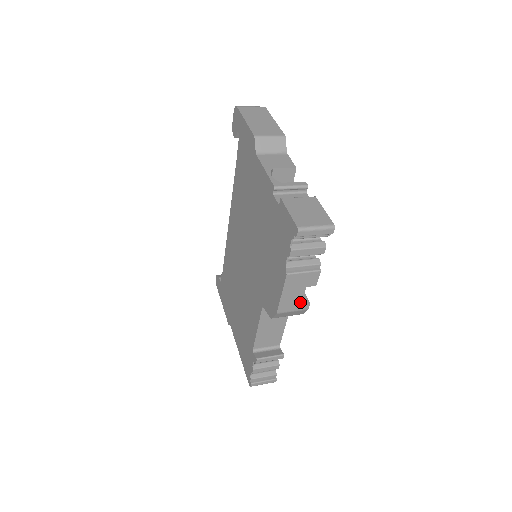
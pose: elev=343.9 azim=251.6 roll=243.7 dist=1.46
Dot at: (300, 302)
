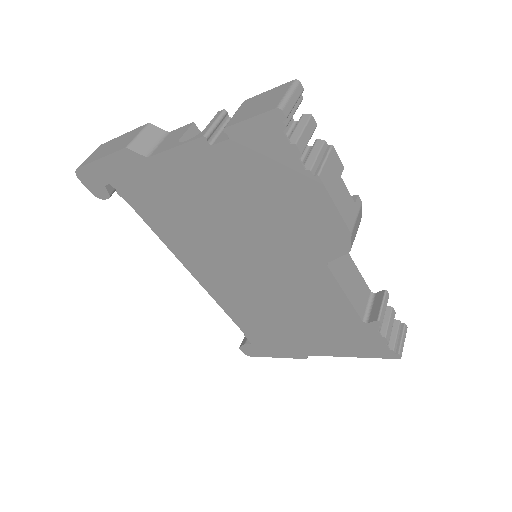
Dot at: (351, 200)
